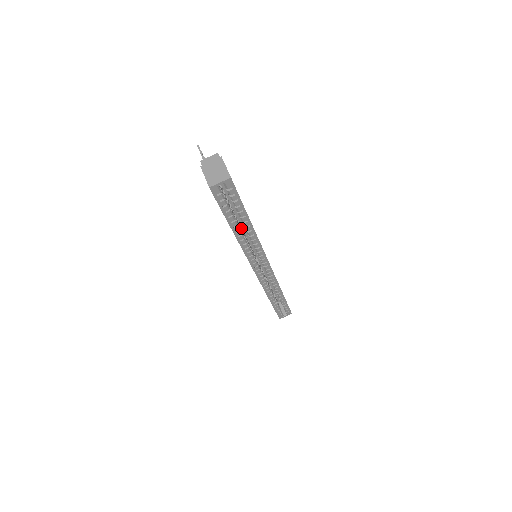
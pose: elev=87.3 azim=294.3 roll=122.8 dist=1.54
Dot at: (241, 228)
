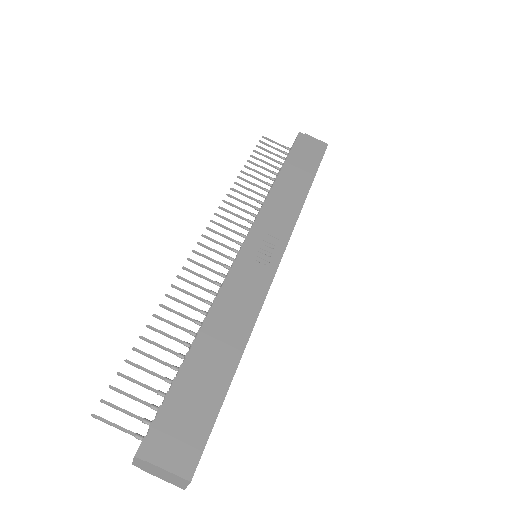
Dot at: occluded
